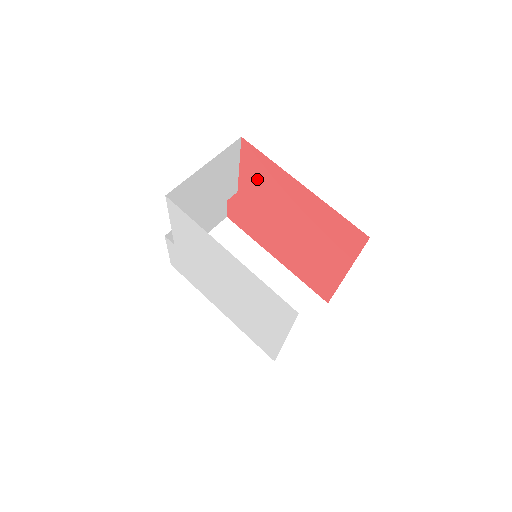
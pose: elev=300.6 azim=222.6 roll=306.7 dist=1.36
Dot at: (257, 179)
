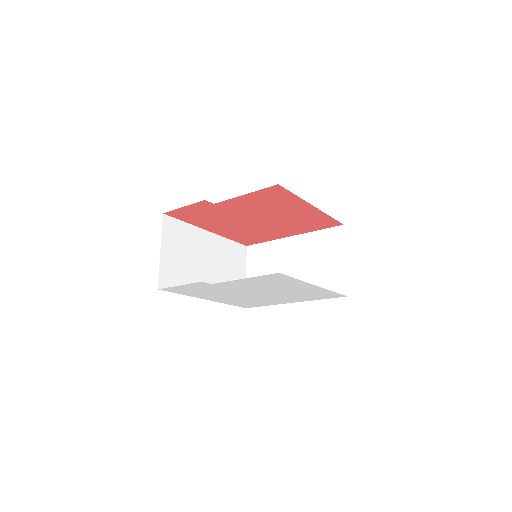
Dot at: (260, 201)
